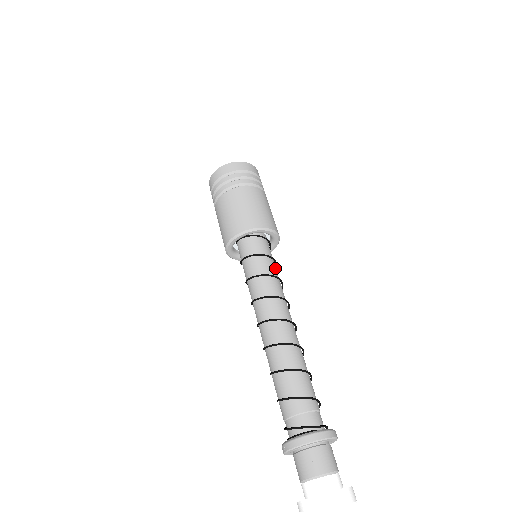
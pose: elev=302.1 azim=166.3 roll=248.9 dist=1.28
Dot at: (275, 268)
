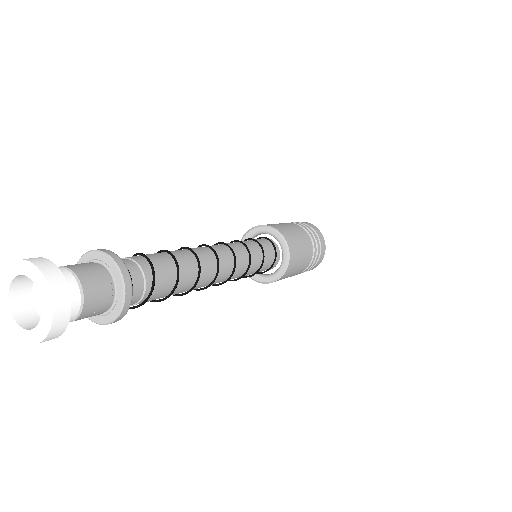
Dot at: (256, 250)
